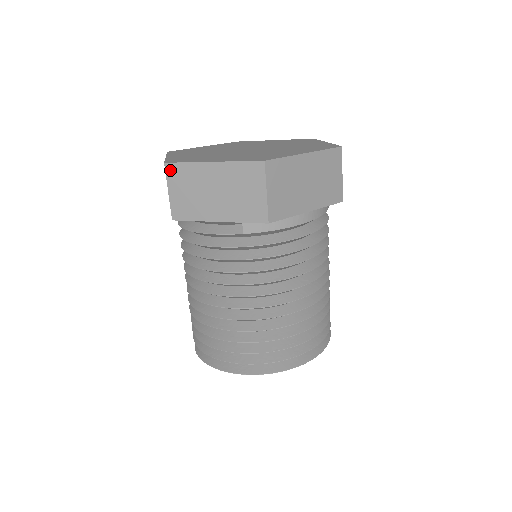
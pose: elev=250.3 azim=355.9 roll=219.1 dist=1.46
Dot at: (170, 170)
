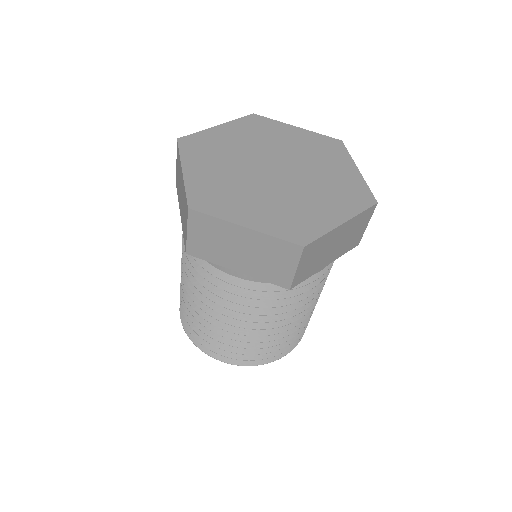
Dot at: (177, 148)
